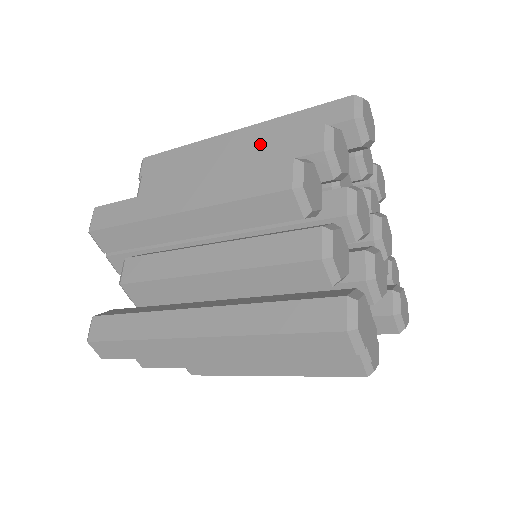
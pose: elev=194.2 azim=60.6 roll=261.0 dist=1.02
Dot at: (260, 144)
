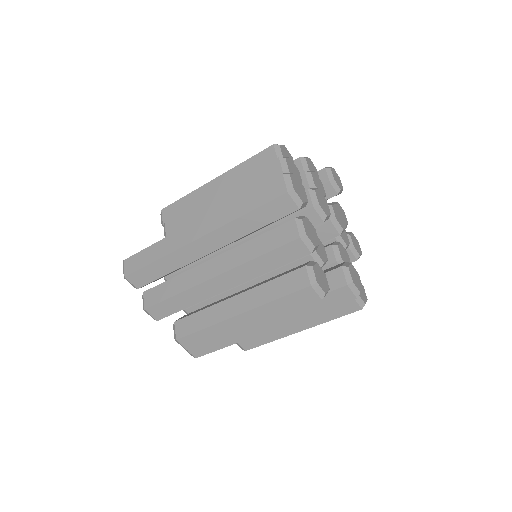
Dot at: occluded
